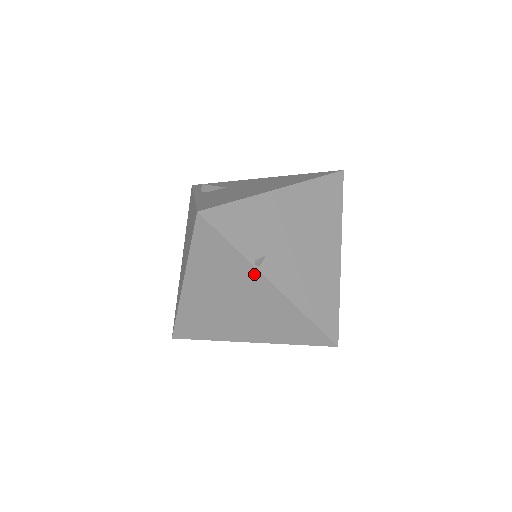
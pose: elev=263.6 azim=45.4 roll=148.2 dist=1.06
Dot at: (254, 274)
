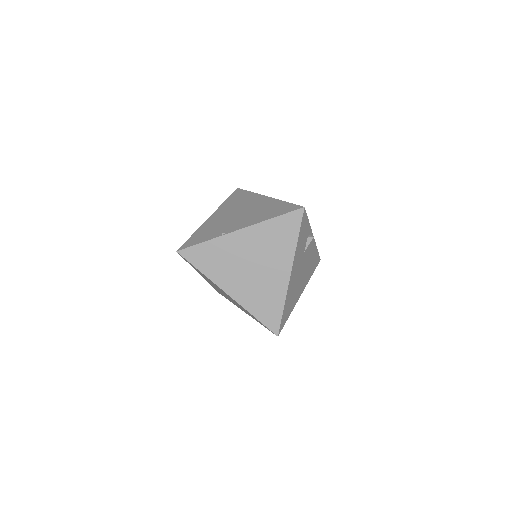
Dot at: (229, 238)
